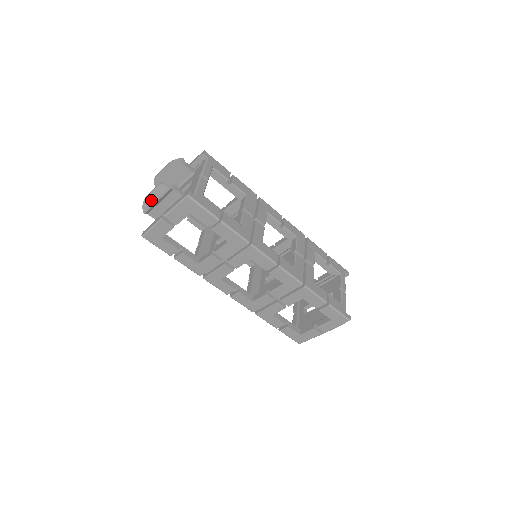
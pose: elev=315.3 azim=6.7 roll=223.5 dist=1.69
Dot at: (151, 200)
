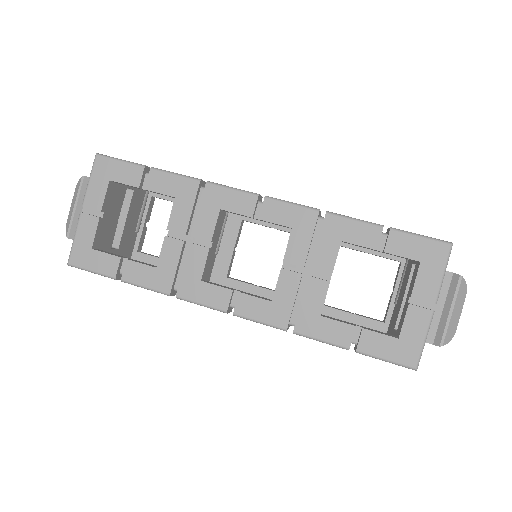
Dot at: (71, 212)
